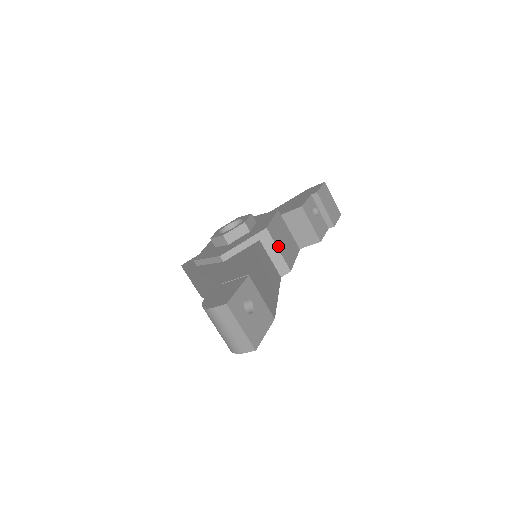
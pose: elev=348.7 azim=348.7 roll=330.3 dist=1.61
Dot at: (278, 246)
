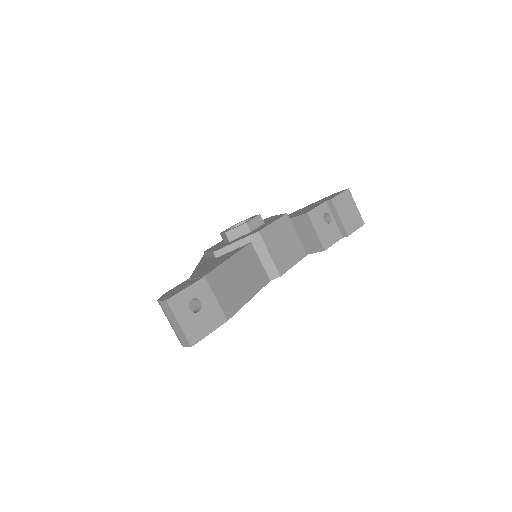
Dot at: (270, 250)
